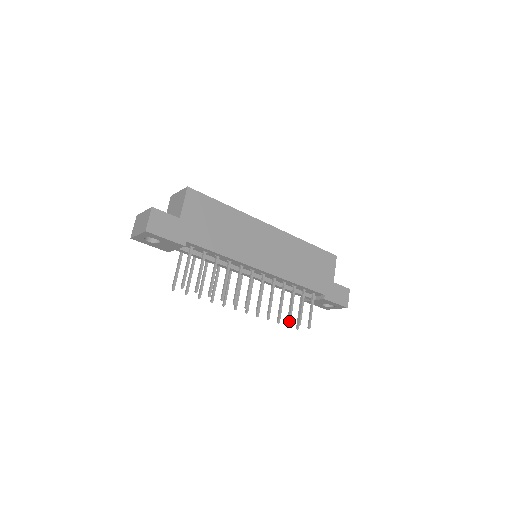
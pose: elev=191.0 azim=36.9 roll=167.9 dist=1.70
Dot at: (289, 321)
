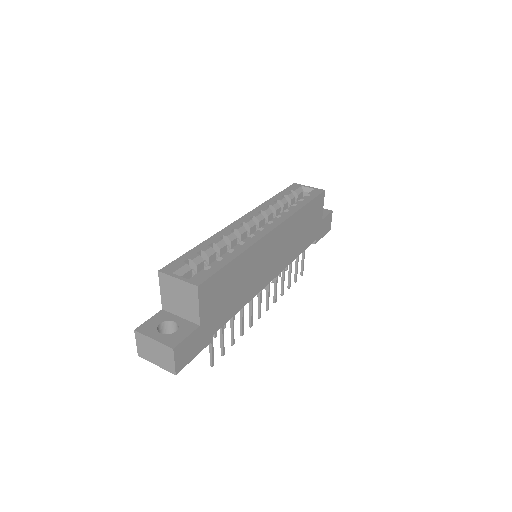
Dot at: (289, 288)
